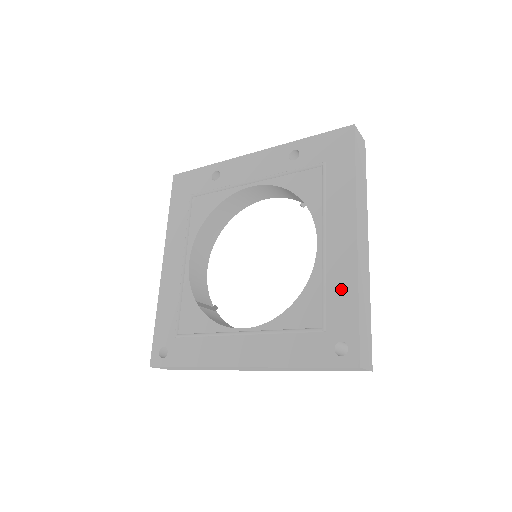
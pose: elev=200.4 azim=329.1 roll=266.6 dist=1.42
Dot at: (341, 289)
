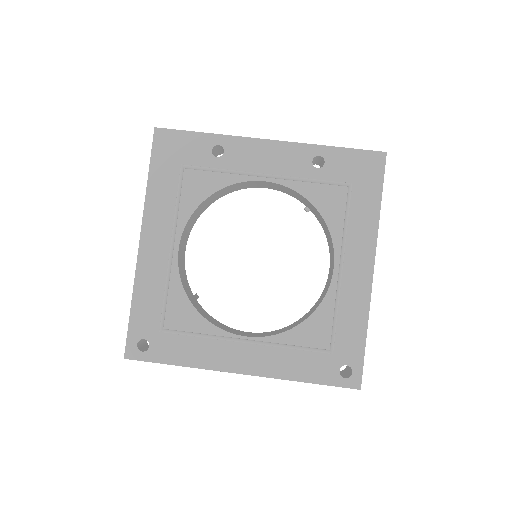
Dot at: (352, 318)
